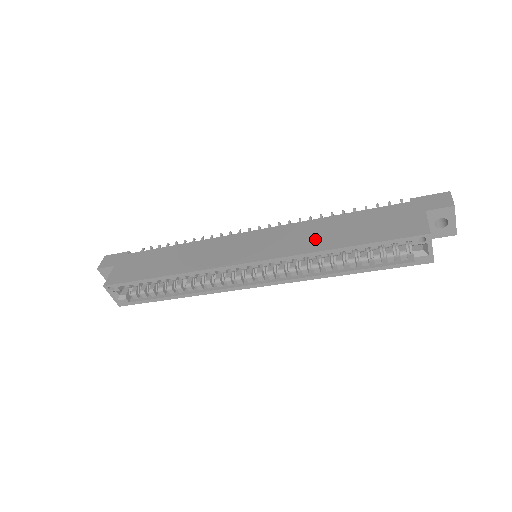
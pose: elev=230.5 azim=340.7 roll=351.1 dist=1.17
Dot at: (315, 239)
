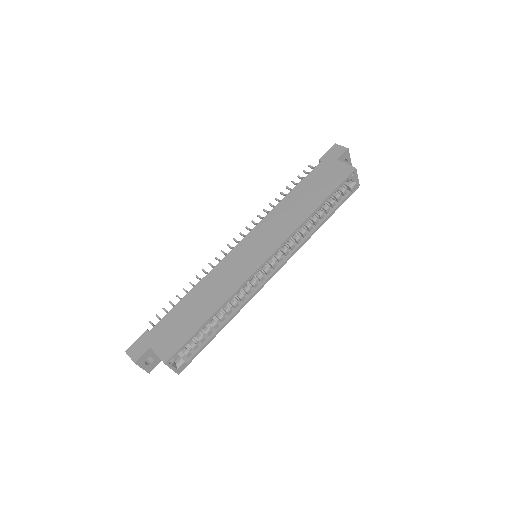
Dot at: (294, 215)
